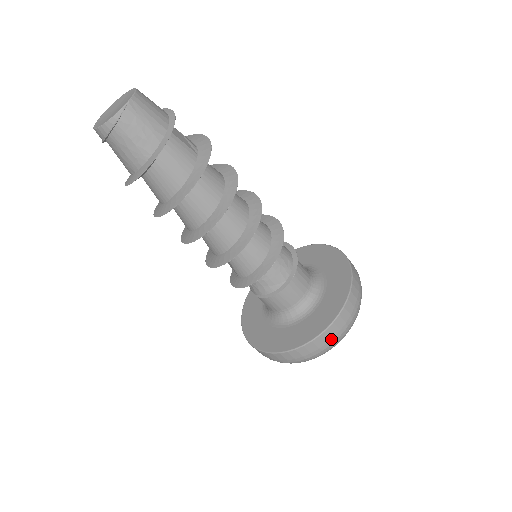
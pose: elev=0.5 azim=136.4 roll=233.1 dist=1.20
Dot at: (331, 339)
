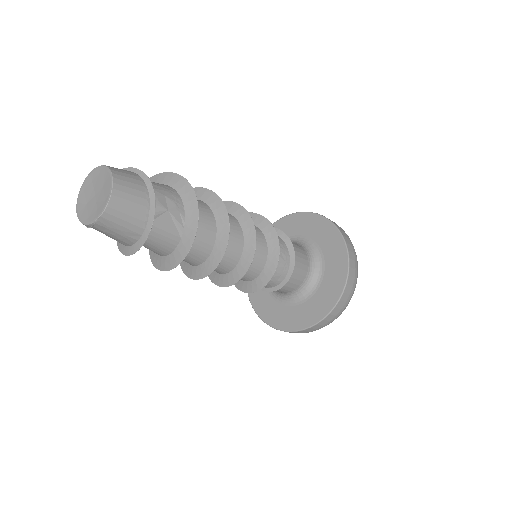
Dot at: occluded
